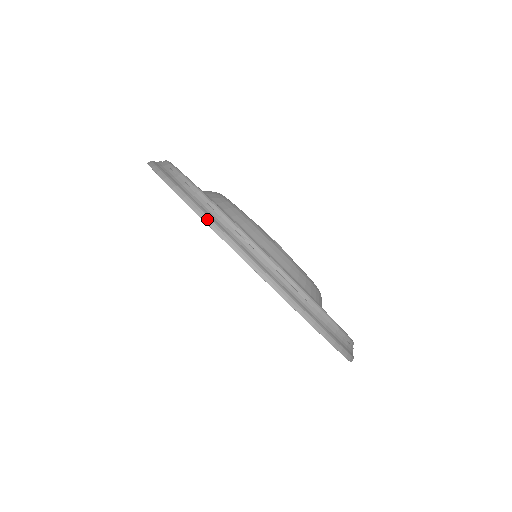
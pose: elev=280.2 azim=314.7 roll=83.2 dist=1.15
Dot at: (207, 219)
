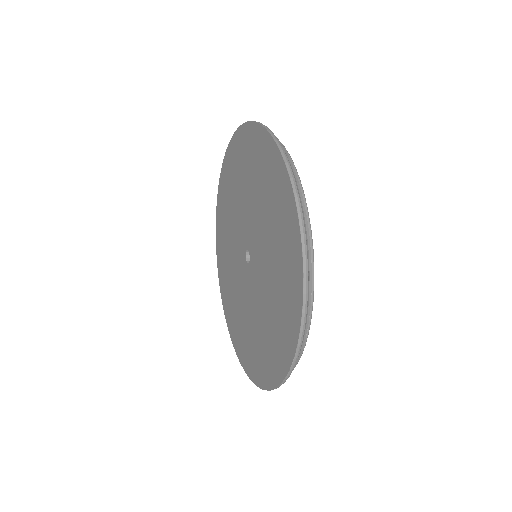
Dot at: (301, 342)
